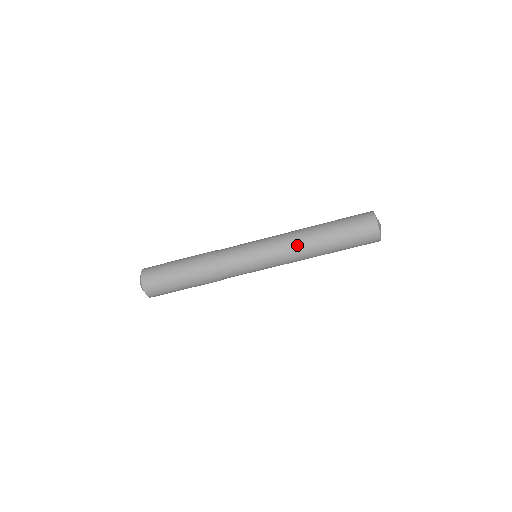
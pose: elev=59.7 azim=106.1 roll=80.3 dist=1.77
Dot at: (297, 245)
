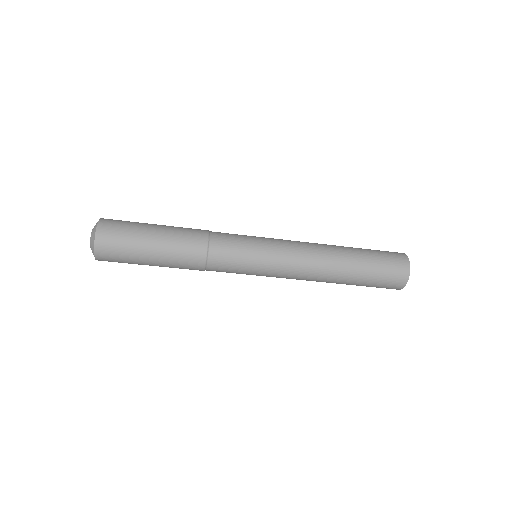
Dot at: (313, 273)
